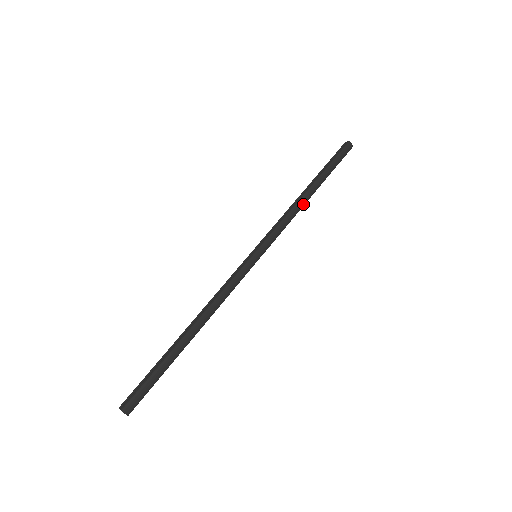
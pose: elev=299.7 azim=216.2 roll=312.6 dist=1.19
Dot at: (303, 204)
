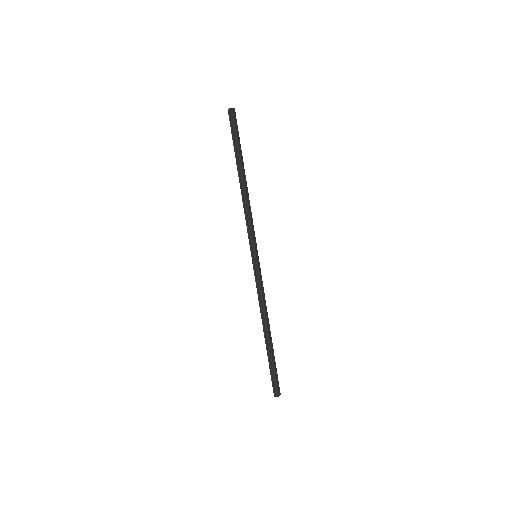
Dot at: occluded
